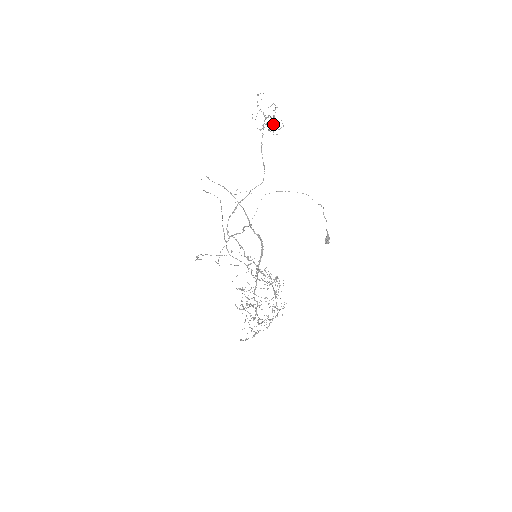
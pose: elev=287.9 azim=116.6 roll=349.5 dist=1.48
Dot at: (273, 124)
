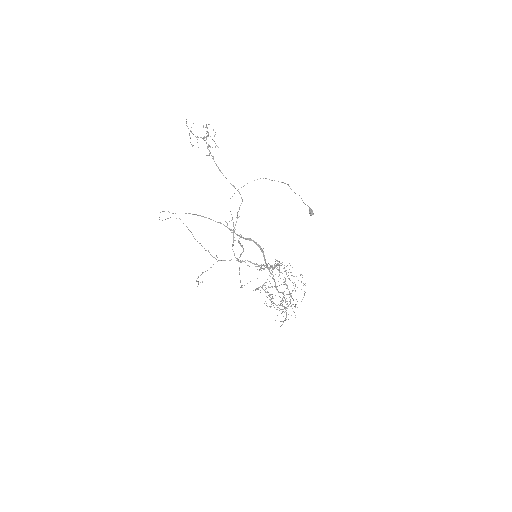
Dot at: occluded
